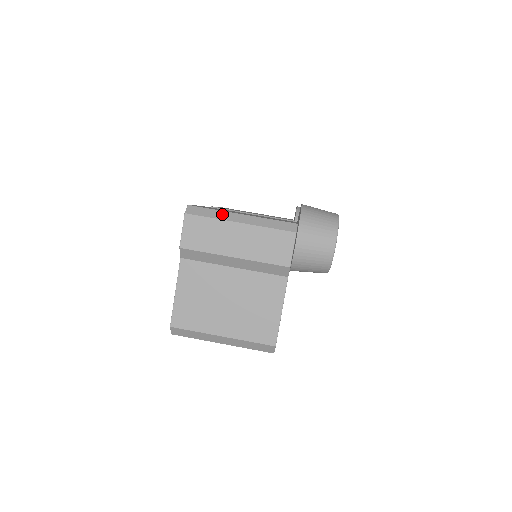
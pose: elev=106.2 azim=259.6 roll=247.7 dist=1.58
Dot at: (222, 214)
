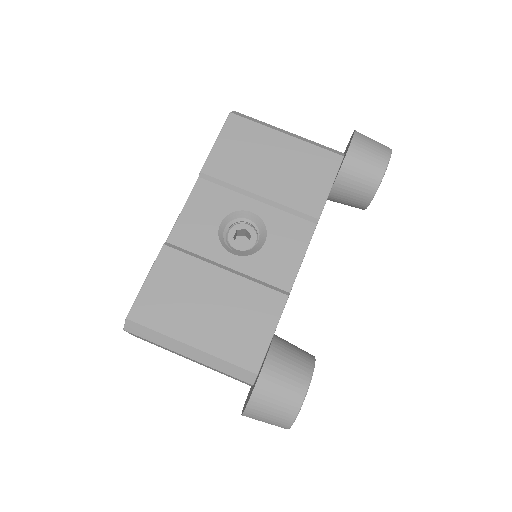
Dot at: (166, 341)
